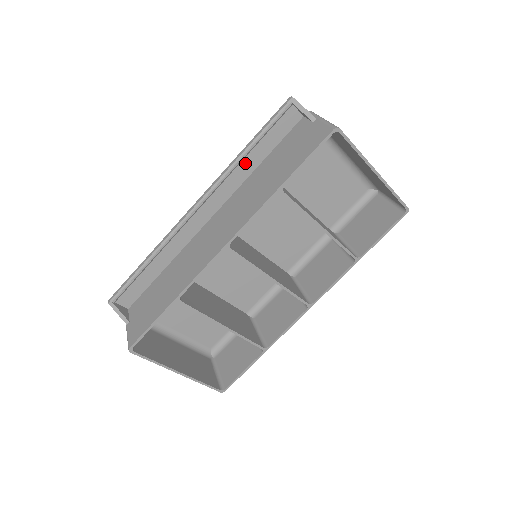
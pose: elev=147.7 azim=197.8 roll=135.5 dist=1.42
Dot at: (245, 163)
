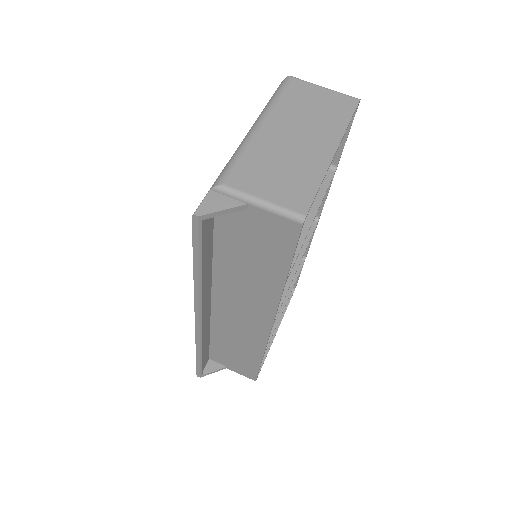
Dot at: (204, 272)
